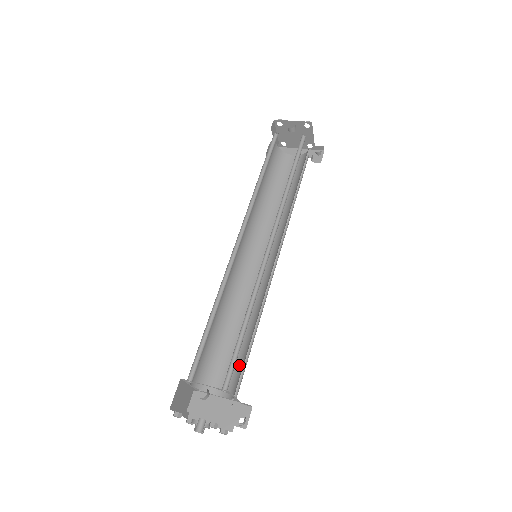
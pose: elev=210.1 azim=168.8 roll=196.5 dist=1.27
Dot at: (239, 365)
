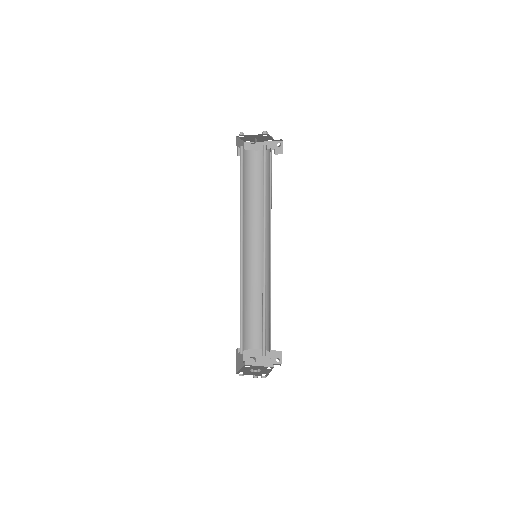
Dot at: (266, 329)
